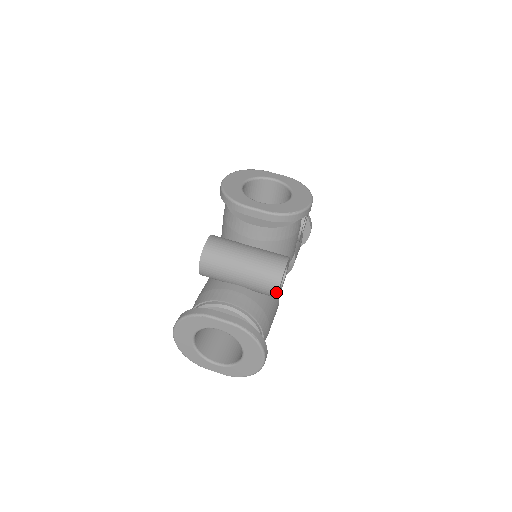
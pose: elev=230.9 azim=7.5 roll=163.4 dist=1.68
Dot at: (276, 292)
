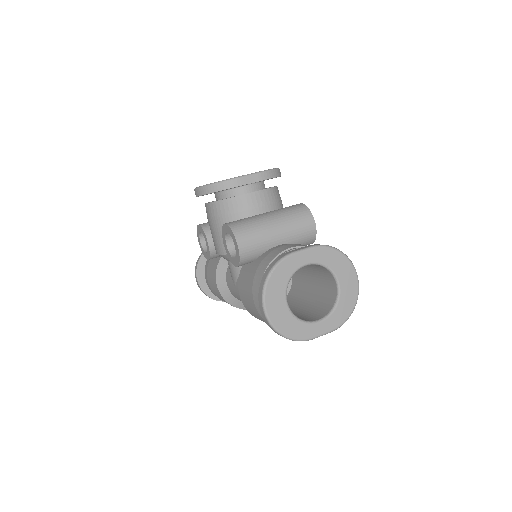
Dot at: (314, 226)
